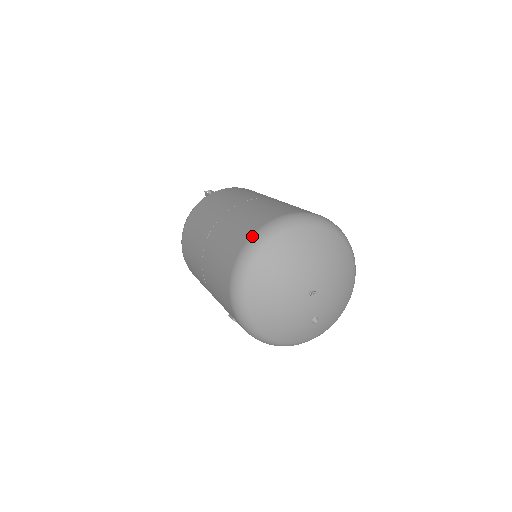
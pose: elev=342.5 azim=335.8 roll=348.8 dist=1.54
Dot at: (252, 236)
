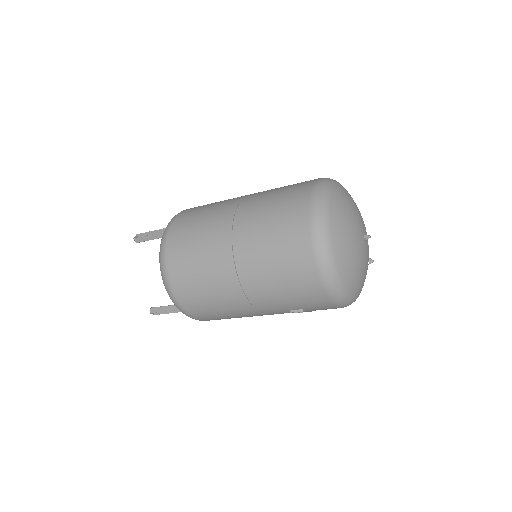
Dot at: (311, 215)
